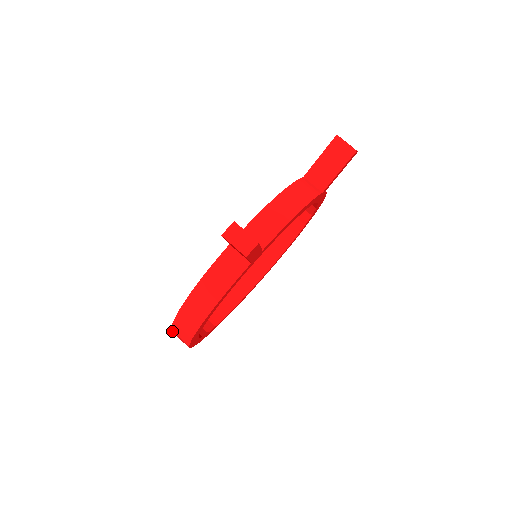
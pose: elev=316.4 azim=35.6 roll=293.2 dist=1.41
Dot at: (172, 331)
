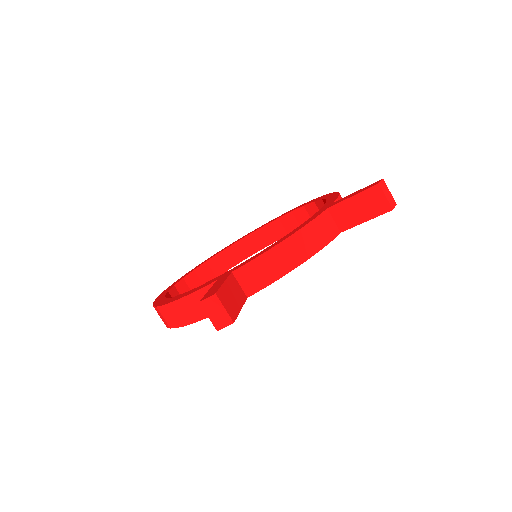
Dot at: occluded
